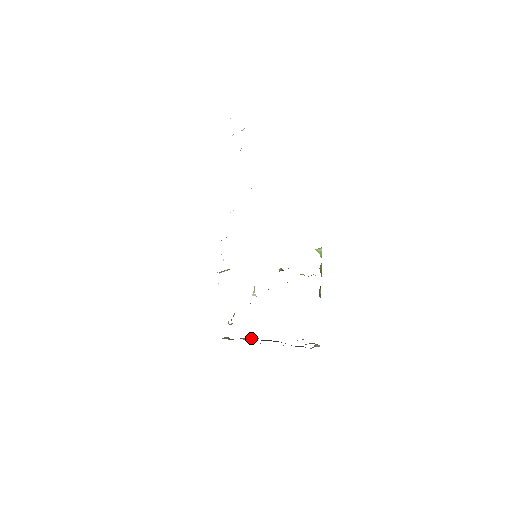
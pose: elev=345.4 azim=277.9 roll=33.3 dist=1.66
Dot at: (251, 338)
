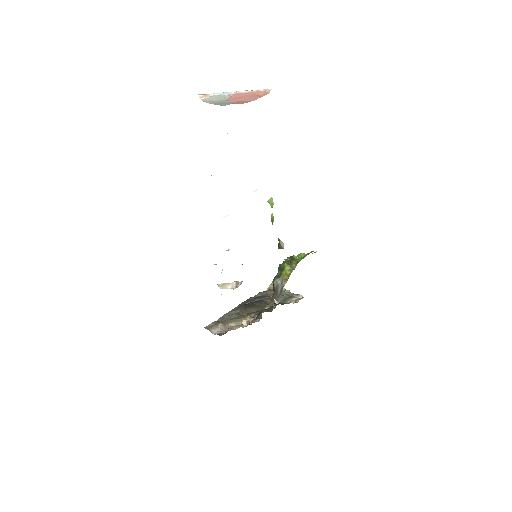
Dot at: occluded
